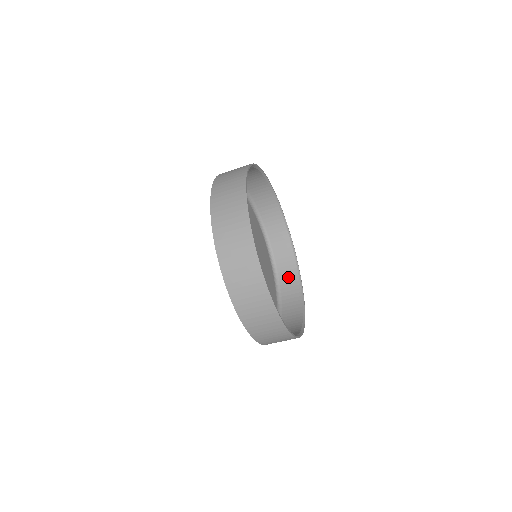
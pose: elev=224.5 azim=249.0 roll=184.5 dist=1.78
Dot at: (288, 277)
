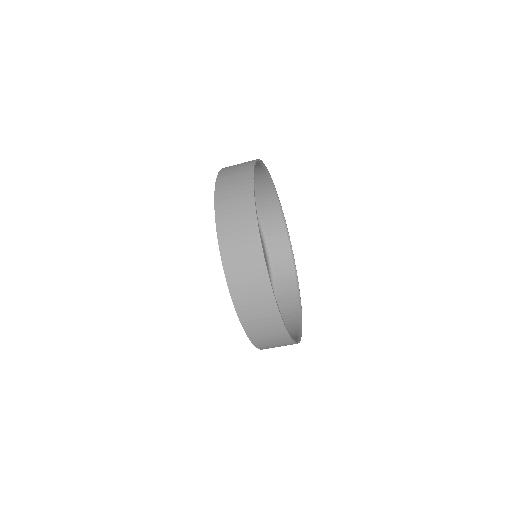
Dot at: (287, 297)
